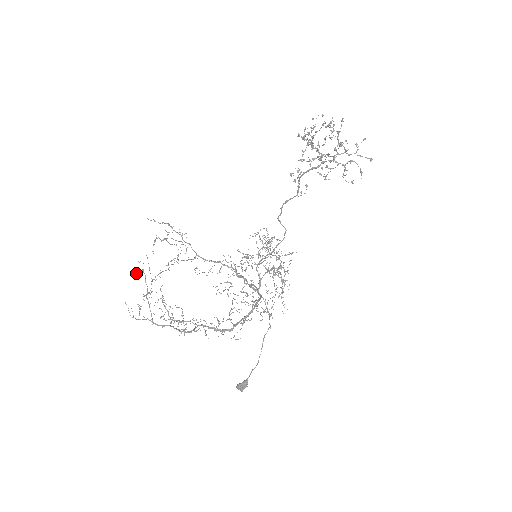
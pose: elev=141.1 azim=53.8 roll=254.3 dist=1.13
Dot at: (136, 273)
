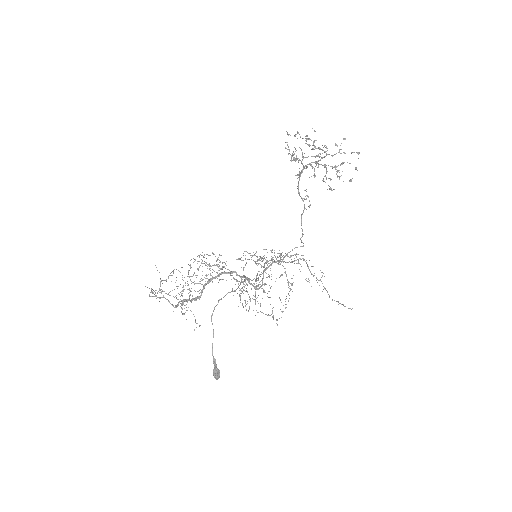
Dot at: (171, 275)
